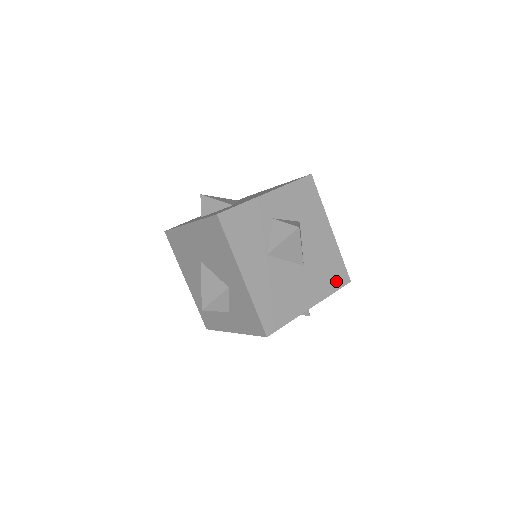
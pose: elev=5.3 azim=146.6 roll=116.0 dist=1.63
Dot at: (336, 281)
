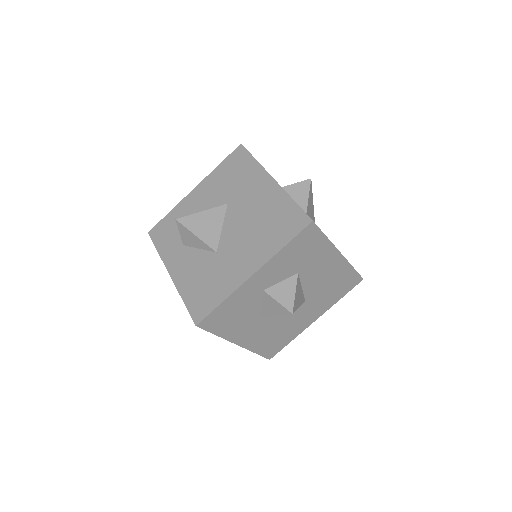
Dot at: (345, 289)
